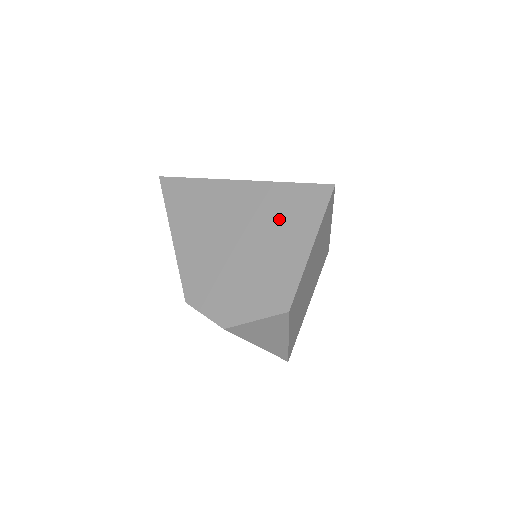
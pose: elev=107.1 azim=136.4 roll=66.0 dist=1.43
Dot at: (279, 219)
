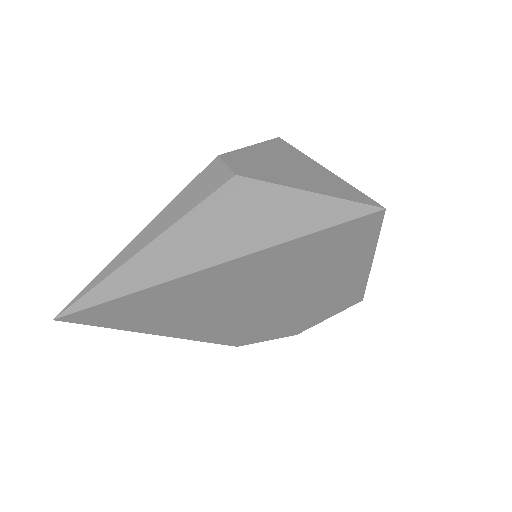
Dot at: (316, 265)
